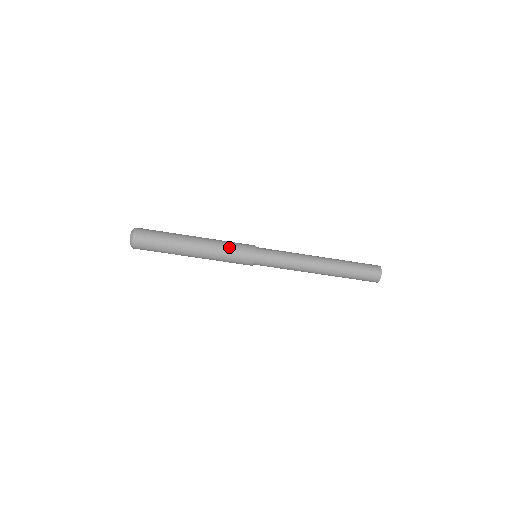
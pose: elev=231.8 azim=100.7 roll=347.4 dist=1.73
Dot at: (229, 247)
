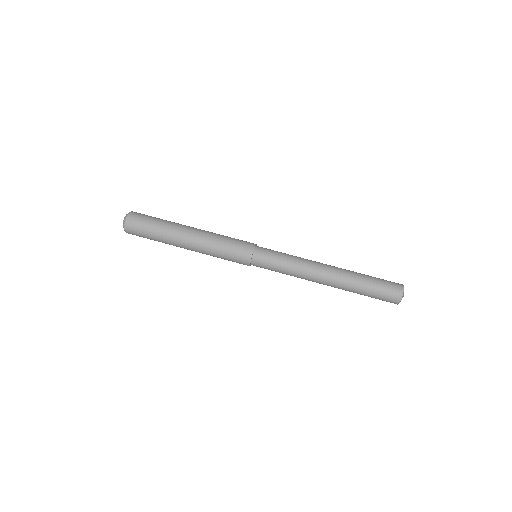
Dot at: occluded
